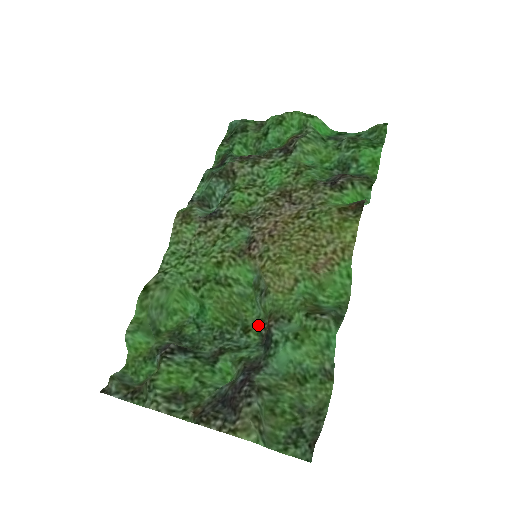
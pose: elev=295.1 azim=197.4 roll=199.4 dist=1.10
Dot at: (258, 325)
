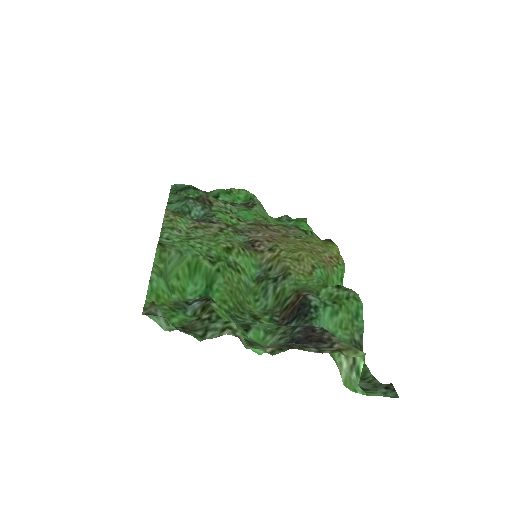
Dot at: (267, 314)
